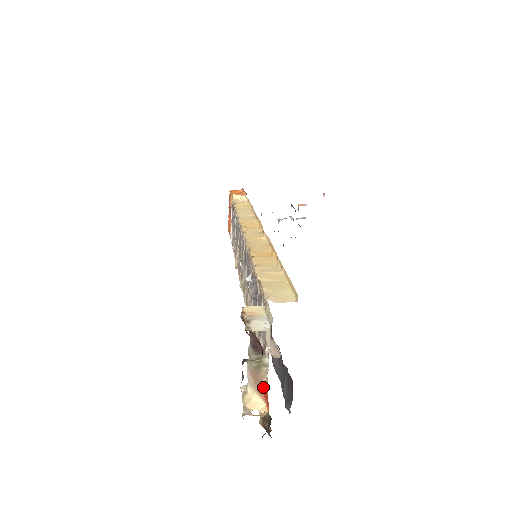
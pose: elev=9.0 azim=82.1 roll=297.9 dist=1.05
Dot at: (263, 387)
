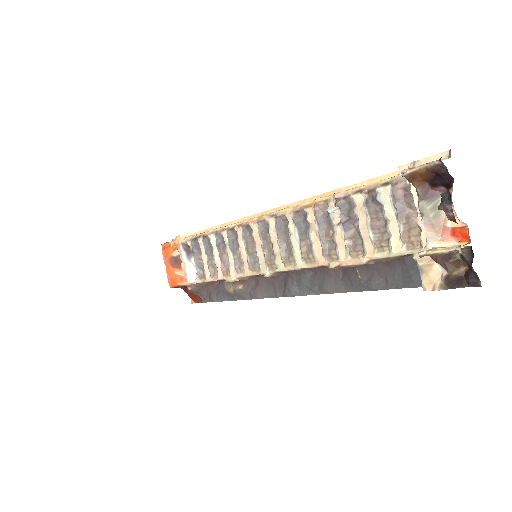
Dot at: (449, 229)
